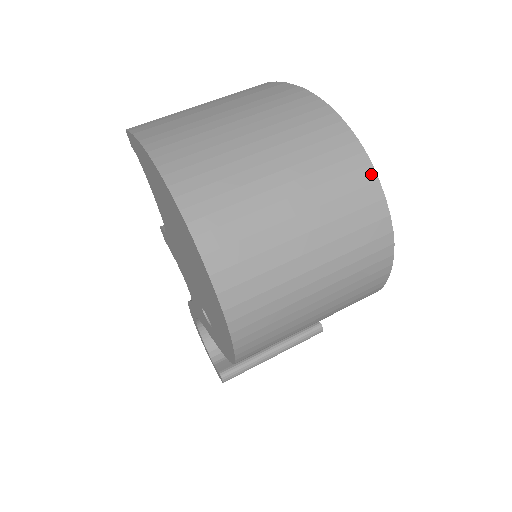
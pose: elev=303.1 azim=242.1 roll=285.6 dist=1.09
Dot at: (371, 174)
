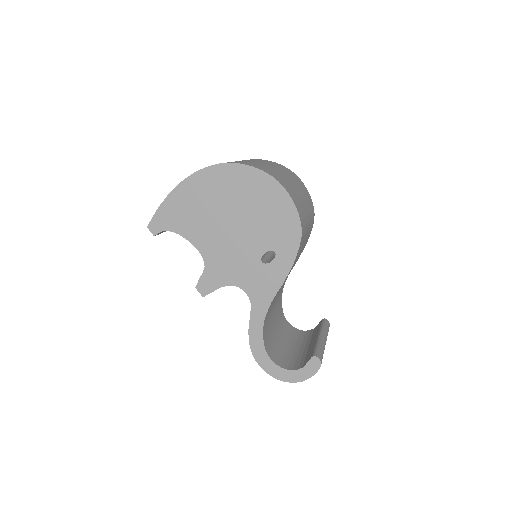
Dot at: occluded
